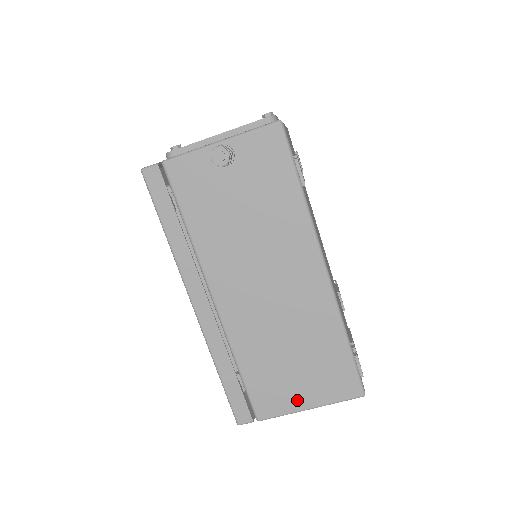
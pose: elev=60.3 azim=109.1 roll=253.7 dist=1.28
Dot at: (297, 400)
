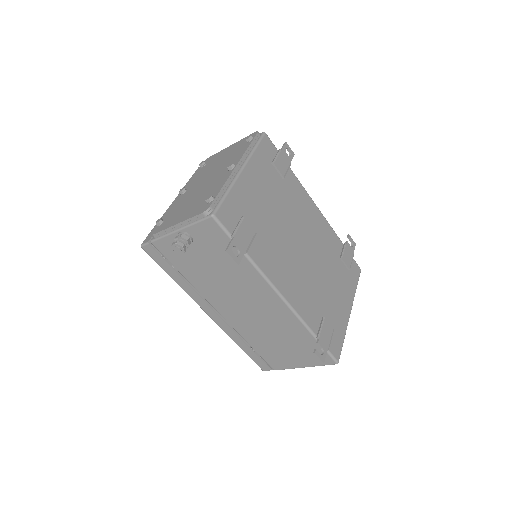
Dot at: (294, 363)
